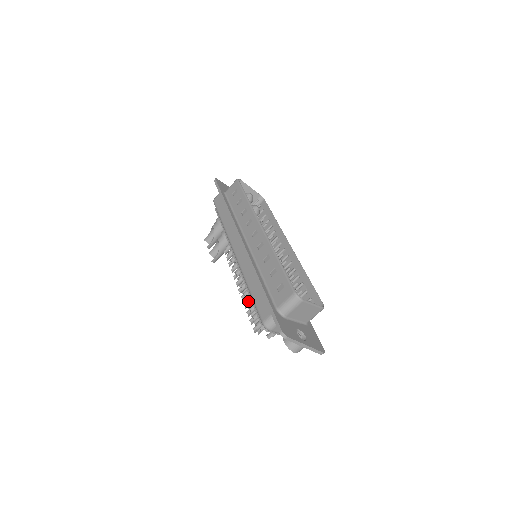
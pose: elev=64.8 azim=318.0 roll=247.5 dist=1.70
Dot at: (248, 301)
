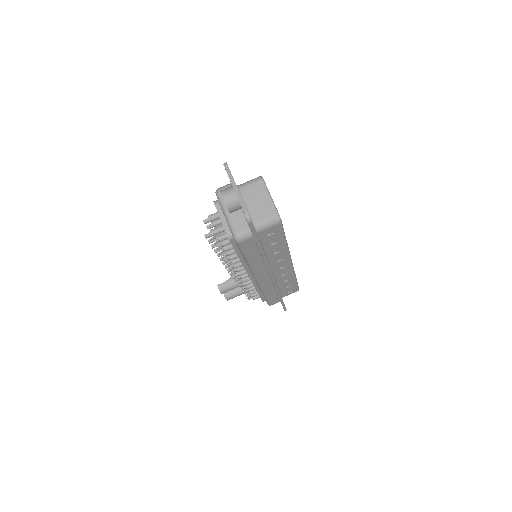
Dot at: occluded
